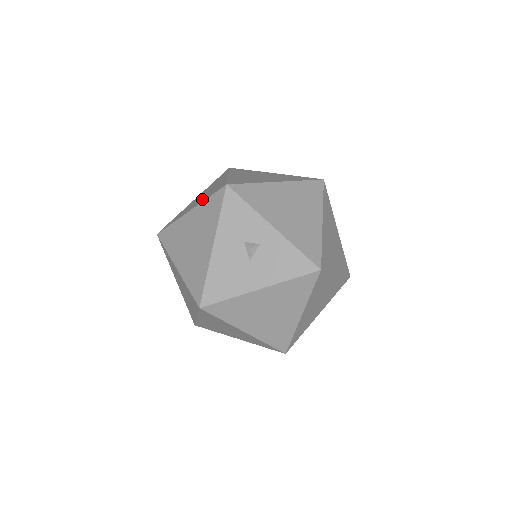
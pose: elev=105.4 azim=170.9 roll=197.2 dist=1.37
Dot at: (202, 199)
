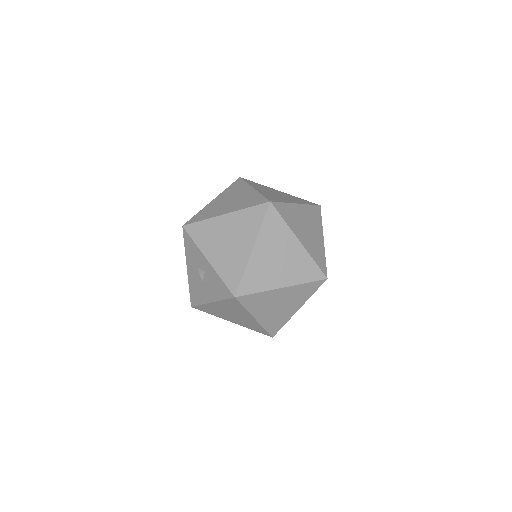
Dot at: occluded
